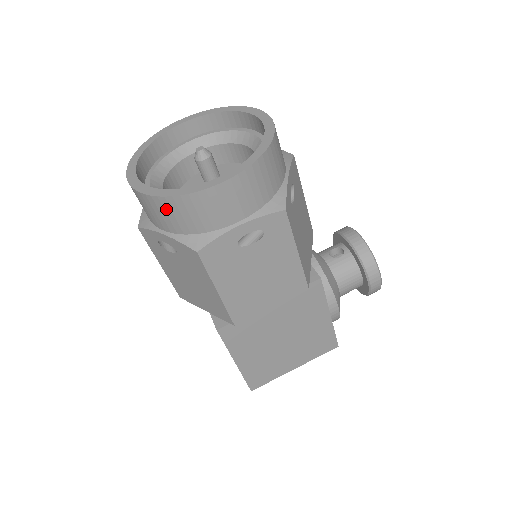
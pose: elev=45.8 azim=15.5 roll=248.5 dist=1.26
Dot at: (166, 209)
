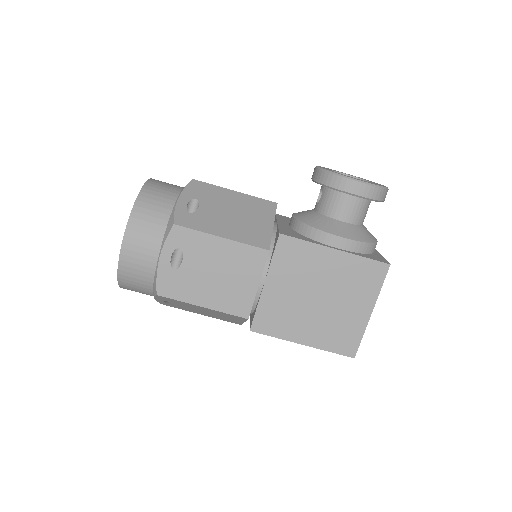
Dot at: (129, 285)
